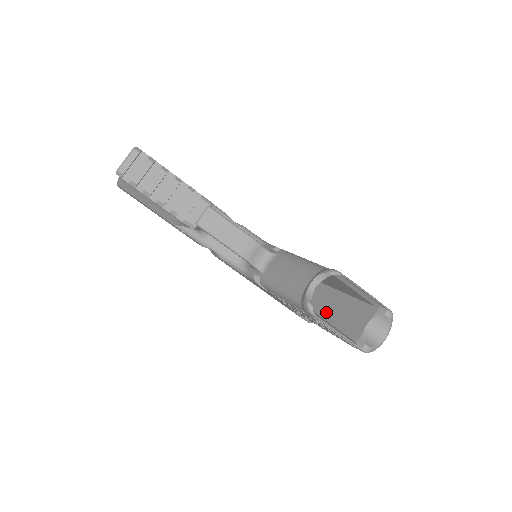
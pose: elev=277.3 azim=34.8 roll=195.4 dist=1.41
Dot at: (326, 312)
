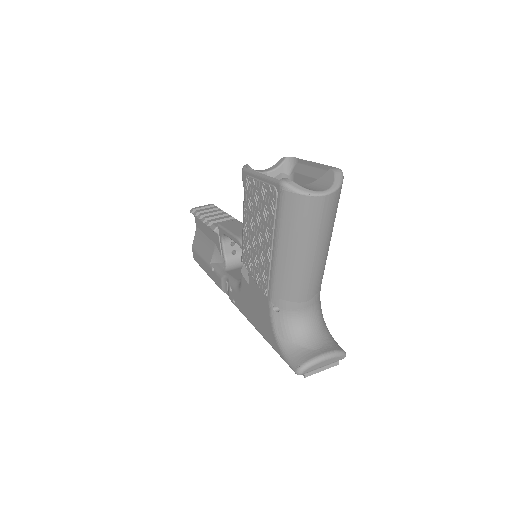
Dot at: occluded
